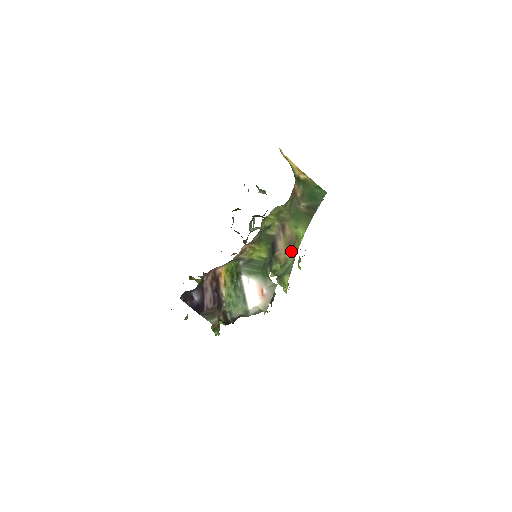
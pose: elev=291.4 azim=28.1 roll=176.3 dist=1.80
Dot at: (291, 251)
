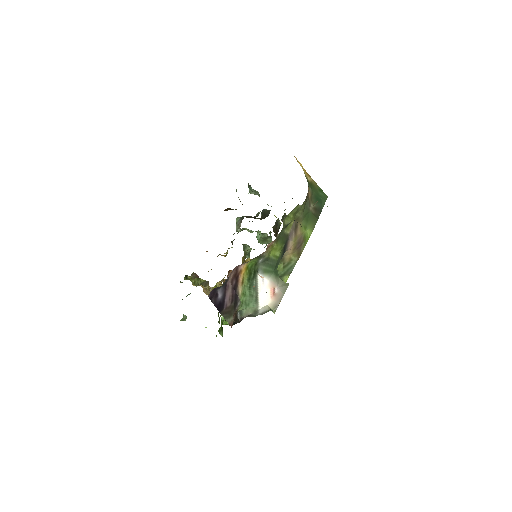
Dot at: (297, 251)
